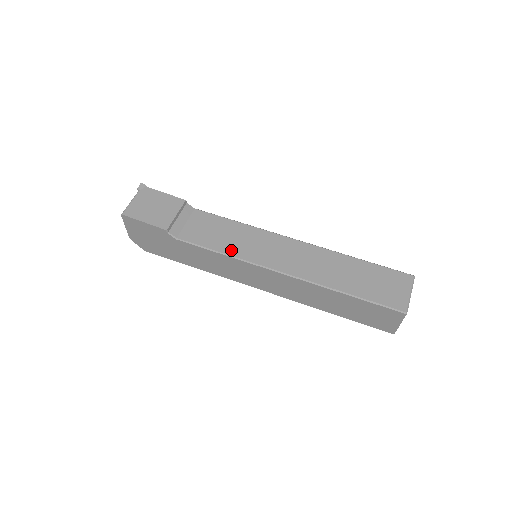
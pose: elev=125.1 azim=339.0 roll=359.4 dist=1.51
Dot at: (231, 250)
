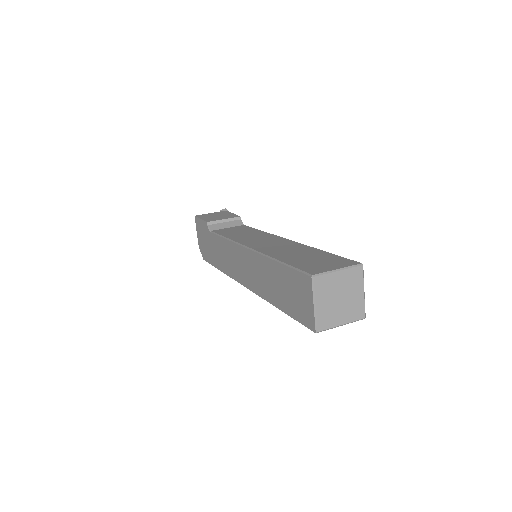
Dot at: (233, 237)
